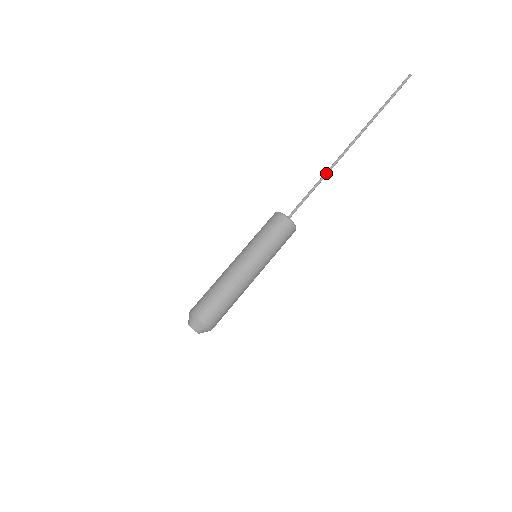
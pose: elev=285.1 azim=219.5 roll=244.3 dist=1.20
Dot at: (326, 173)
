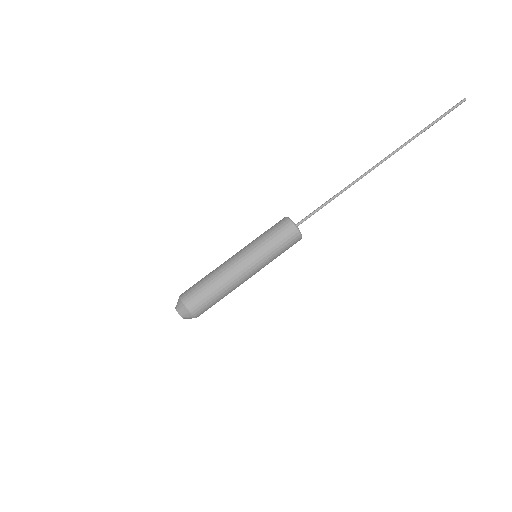
Dot at: (346, 187)
